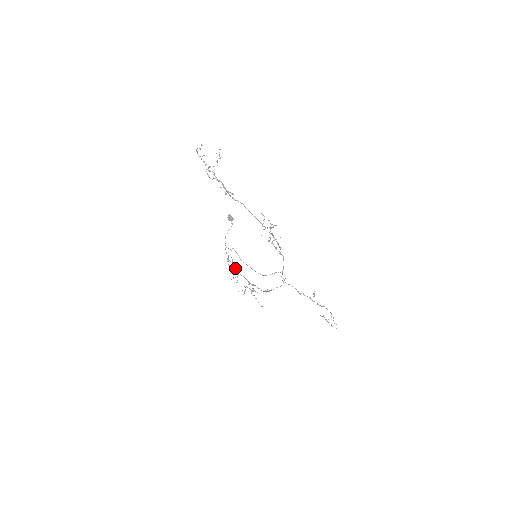
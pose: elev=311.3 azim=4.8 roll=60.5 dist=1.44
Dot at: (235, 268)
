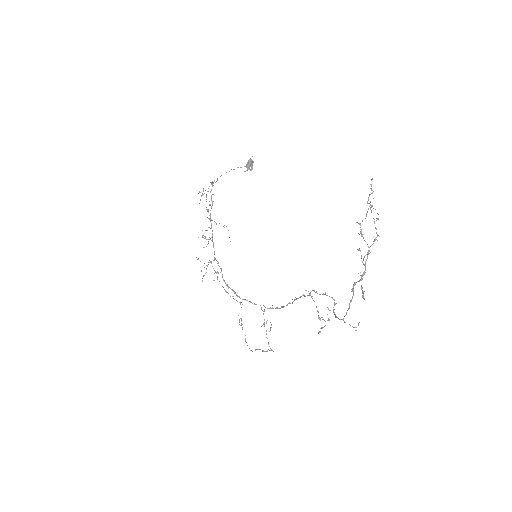
Dot at: occluded
